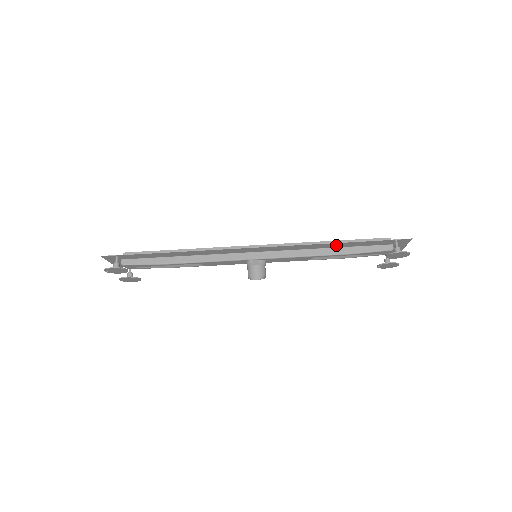
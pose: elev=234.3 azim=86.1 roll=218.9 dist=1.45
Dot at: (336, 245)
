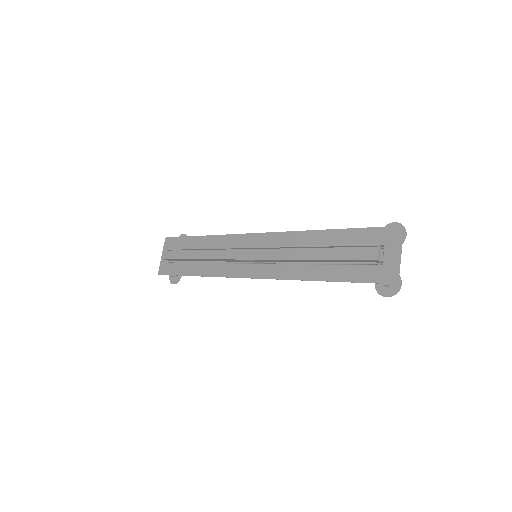
Dot at: (320, 272)
